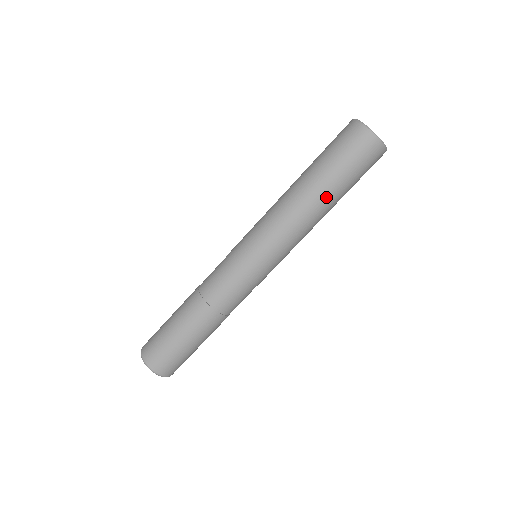
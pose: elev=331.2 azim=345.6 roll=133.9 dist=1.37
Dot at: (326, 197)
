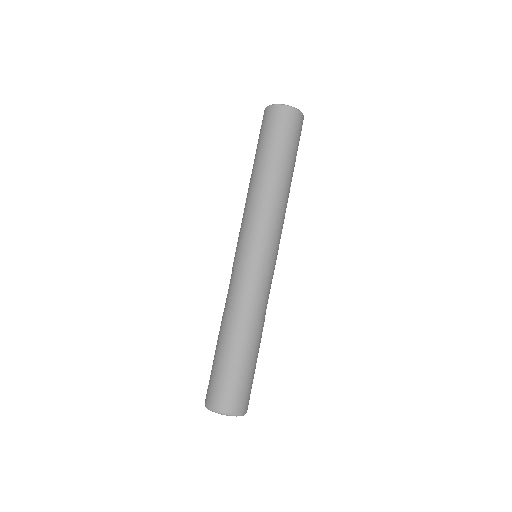
Dot at: (288, 174)
